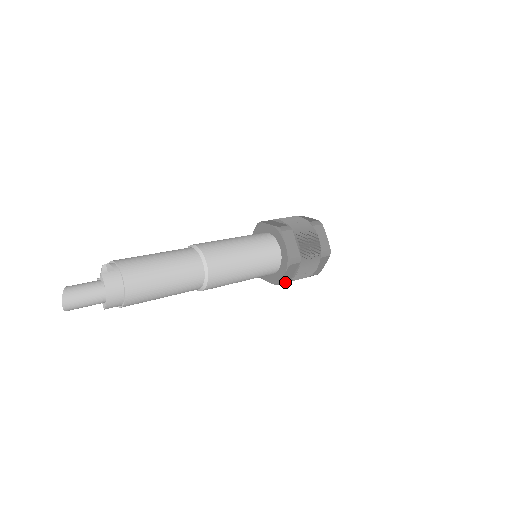
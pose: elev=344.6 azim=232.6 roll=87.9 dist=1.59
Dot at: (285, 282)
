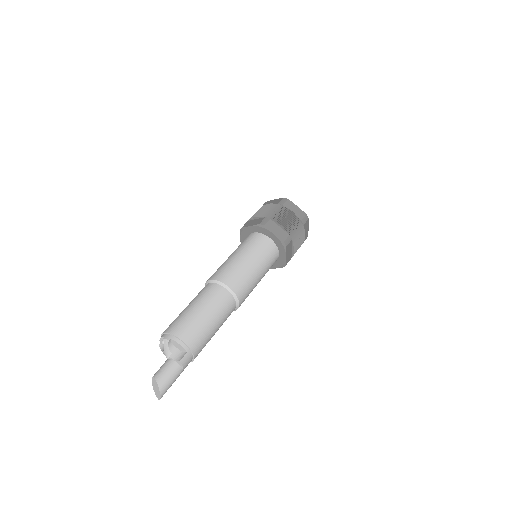
Dot at: occluded
